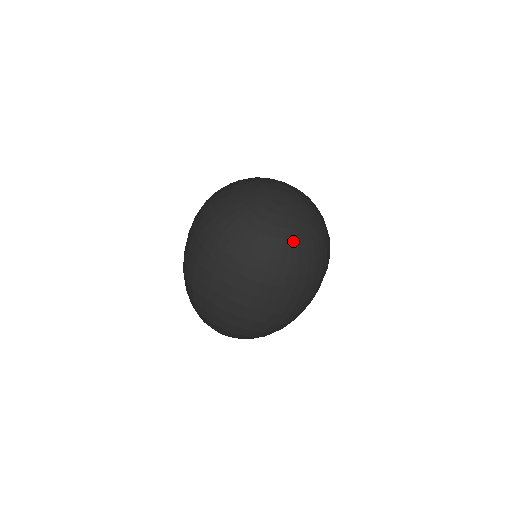
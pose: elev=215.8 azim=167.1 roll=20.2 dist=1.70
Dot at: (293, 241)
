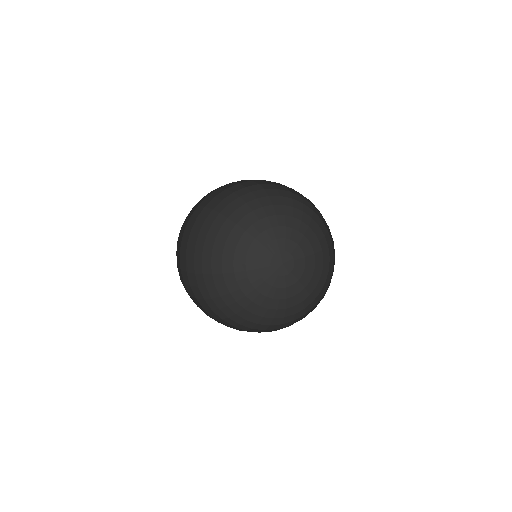
Dot at: (254, 303)
